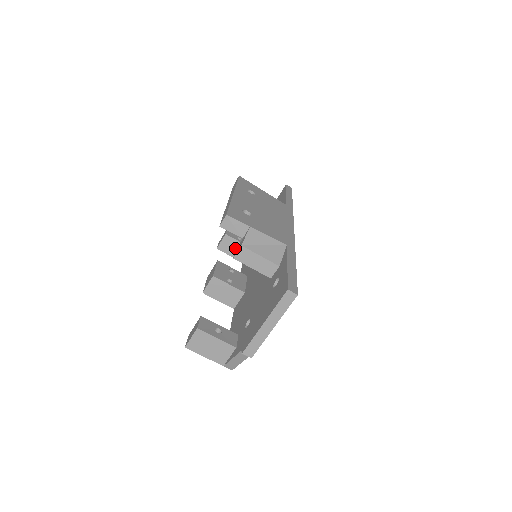
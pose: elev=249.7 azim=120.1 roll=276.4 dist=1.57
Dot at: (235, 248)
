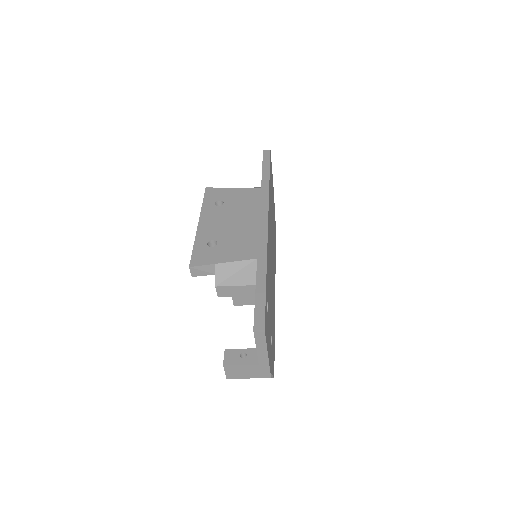
Dot at: occluded
